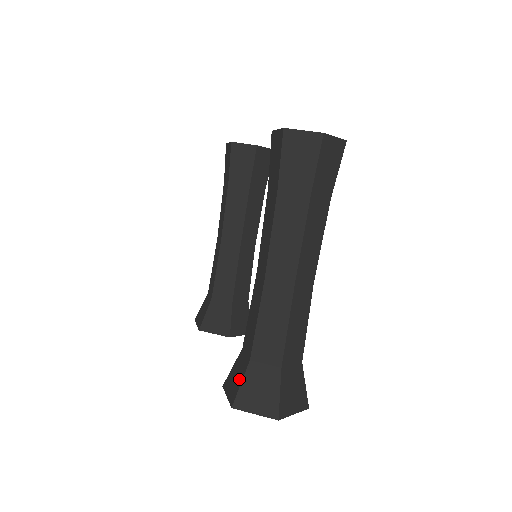
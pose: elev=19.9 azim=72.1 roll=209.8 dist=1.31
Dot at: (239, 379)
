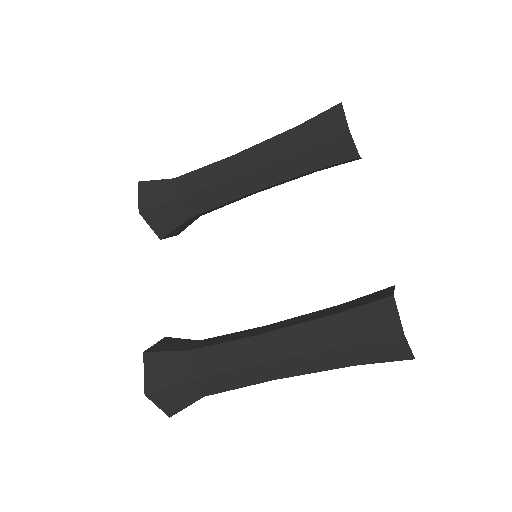
Dot at: (167, 380)
